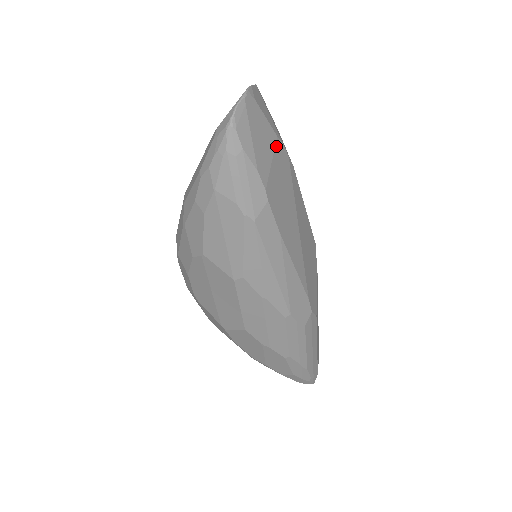
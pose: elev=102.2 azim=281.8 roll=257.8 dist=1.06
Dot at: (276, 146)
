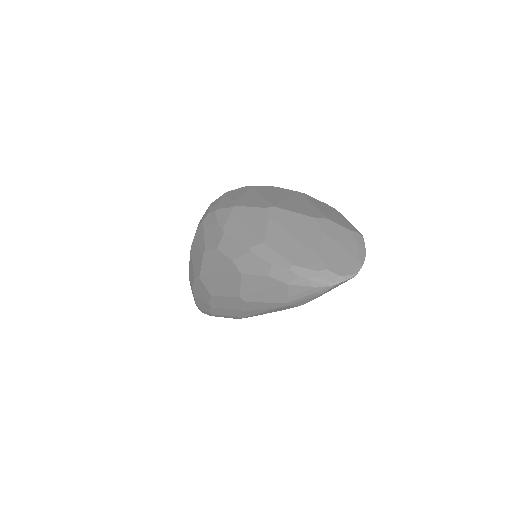
Dot at: occluded
